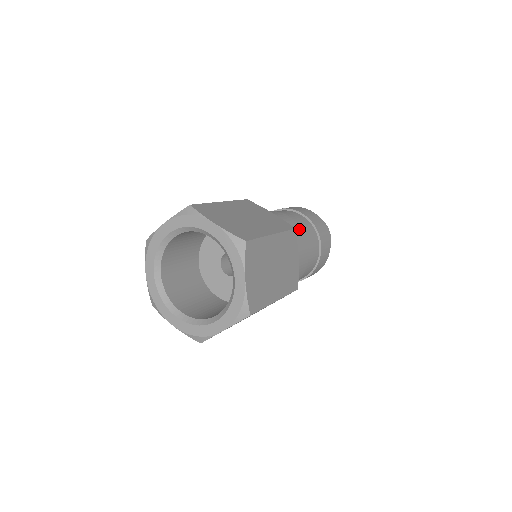
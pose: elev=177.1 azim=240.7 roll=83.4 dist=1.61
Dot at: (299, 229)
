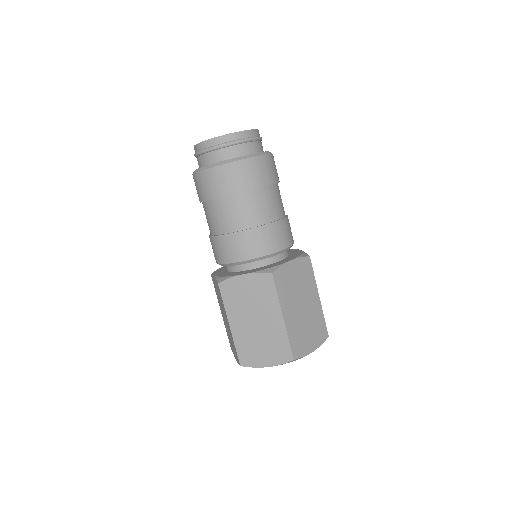
Dot at: (287, 222)
